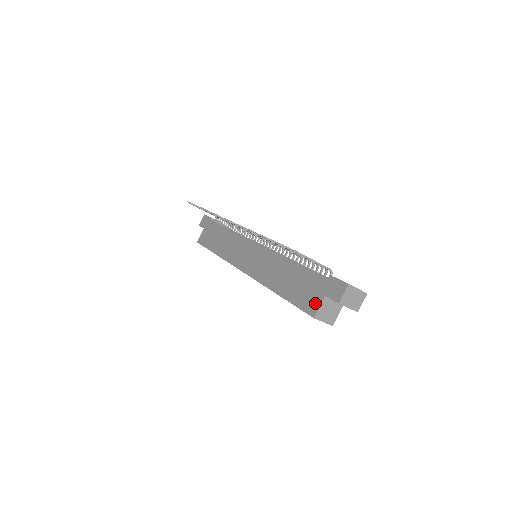
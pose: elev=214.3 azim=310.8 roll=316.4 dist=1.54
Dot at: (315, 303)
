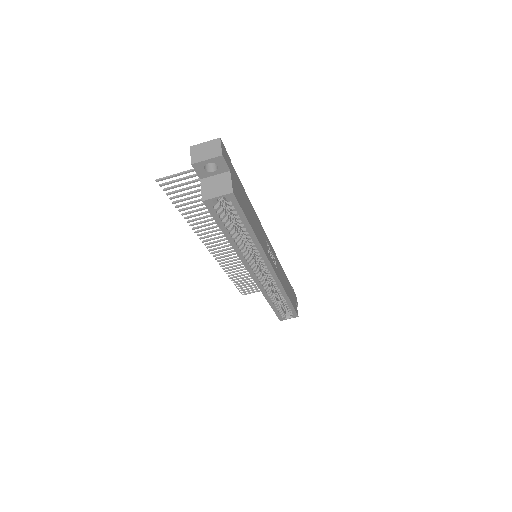
Dot at: occluded
